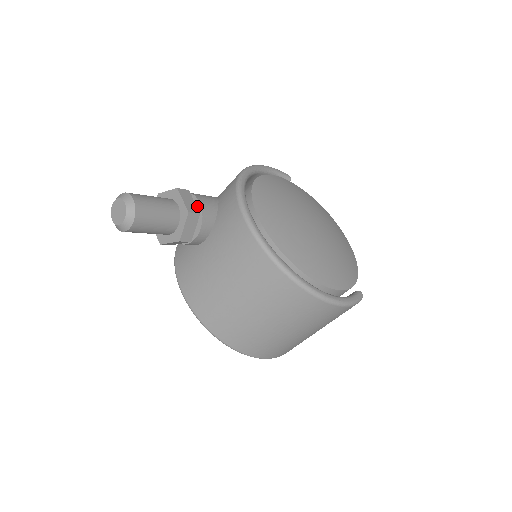
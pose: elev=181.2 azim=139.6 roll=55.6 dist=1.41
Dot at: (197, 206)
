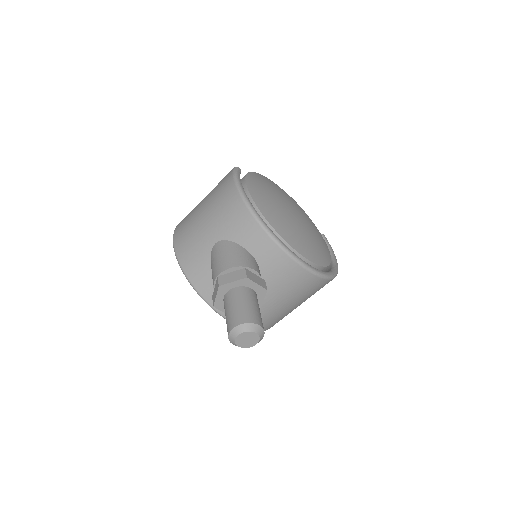
Dot at: occluded
